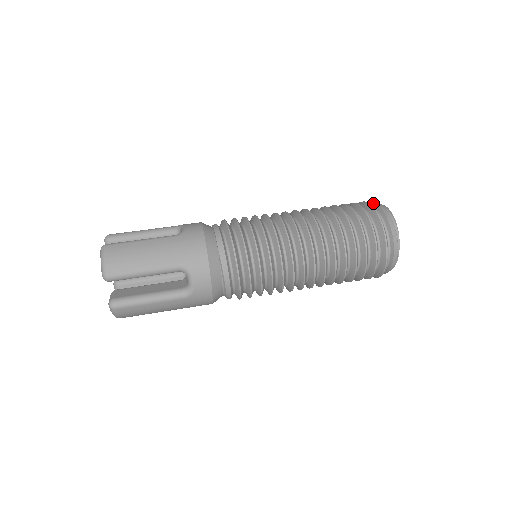
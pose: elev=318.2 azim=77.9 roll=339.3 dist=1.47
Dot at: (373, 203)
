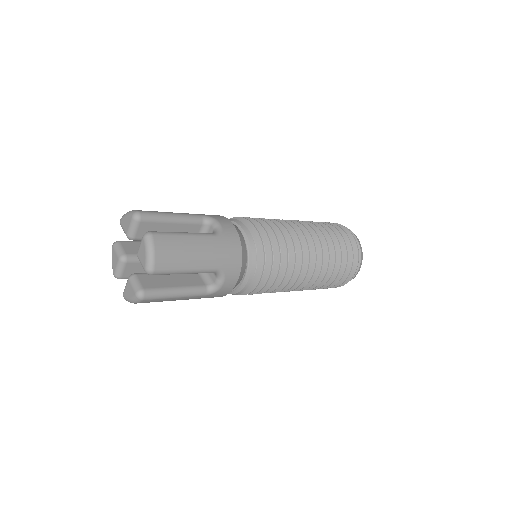
Dot at: occluded
